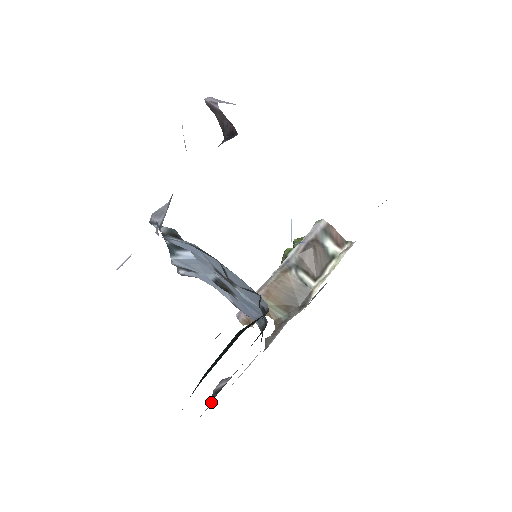
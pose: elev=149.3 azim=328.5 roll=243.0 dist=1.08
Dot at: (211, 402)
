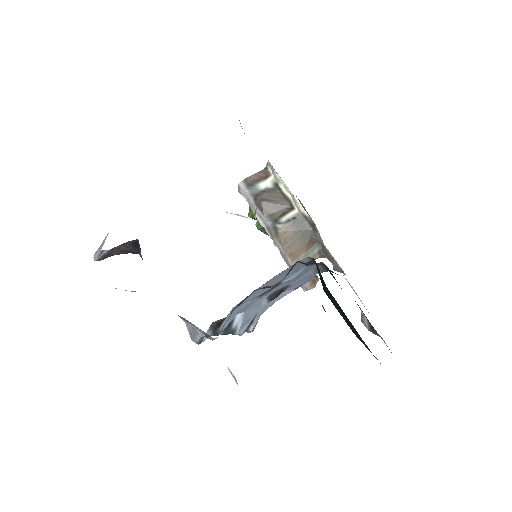
Dot at: (379, 336)
